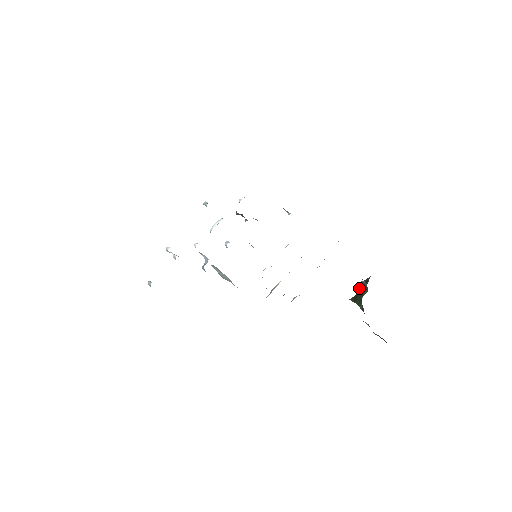
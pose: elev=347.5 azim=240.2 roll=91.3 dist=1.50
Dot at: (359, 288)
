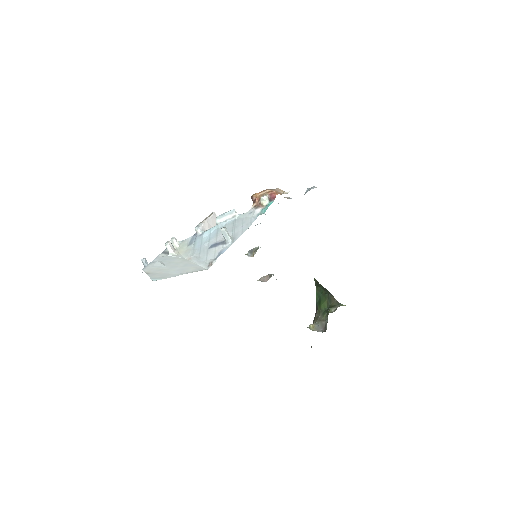
Dot at: (324, 288)
